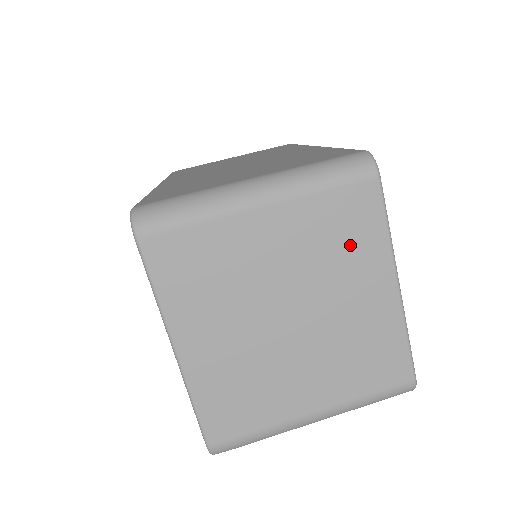
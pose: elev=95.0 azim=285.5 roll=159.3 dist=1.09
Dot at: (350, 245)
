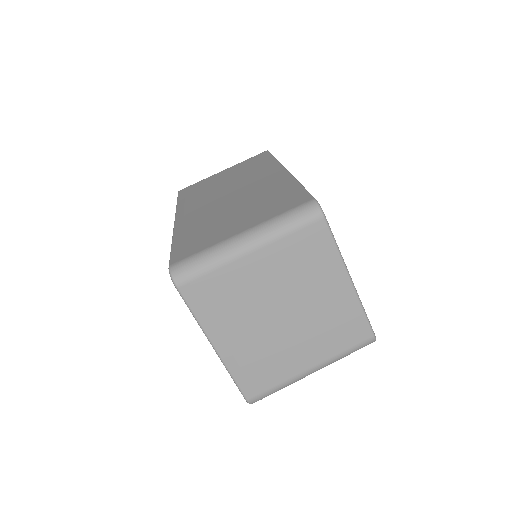
Dot at: (314, 263)
